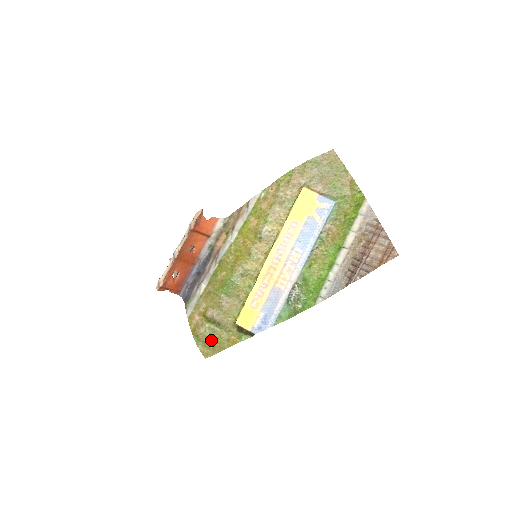
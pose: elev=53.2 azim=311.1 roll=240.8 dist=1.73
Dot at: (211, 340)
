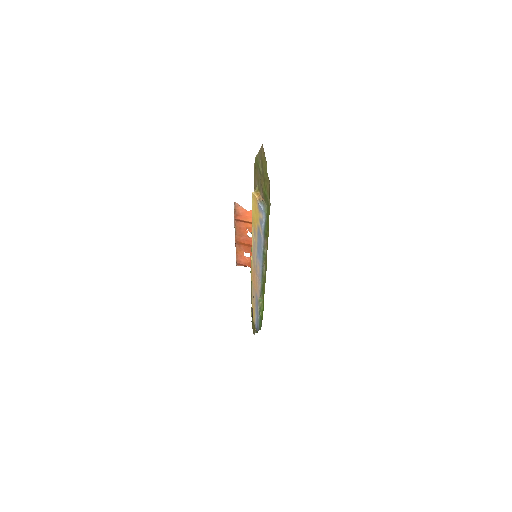
Dot at: occluded
